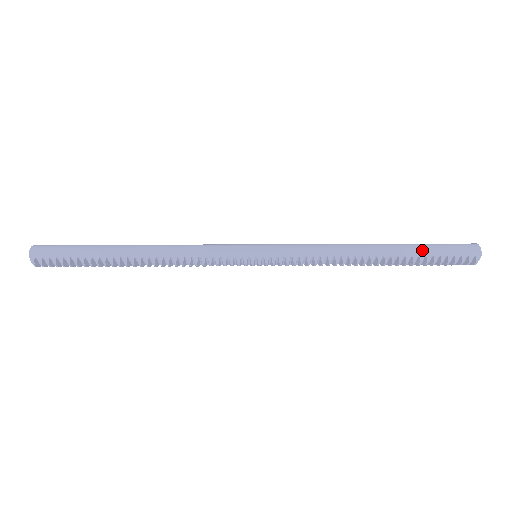
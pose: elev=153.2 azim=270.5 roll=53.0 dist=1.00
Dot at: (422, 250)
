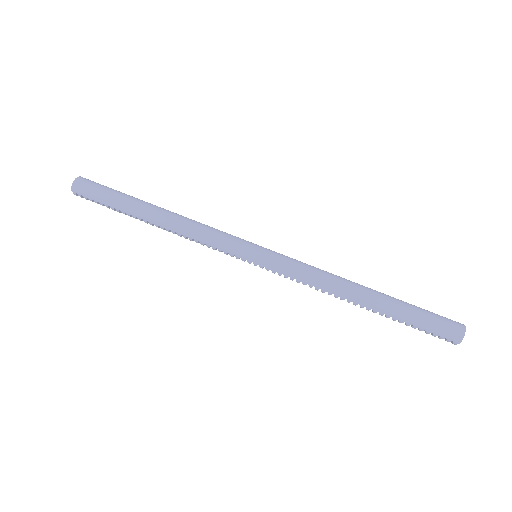
Dot at: (404, 317)
